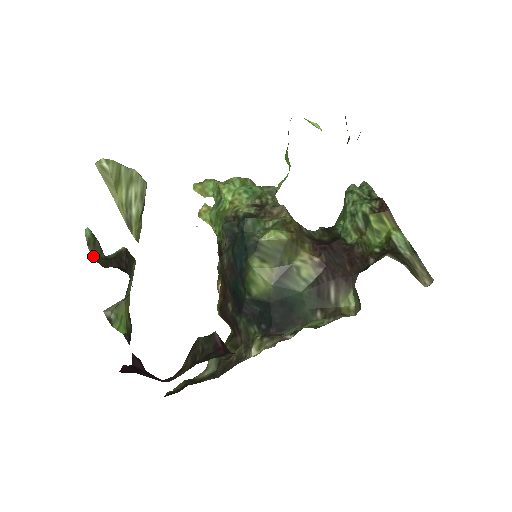
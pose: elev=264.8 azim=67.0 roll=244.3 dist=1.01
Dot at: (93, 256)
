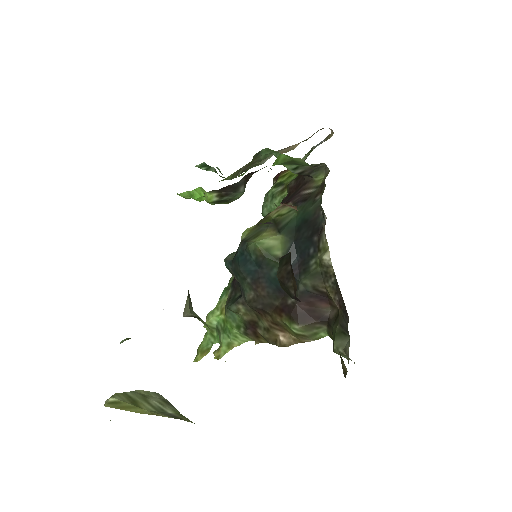
Dot at: occluded
